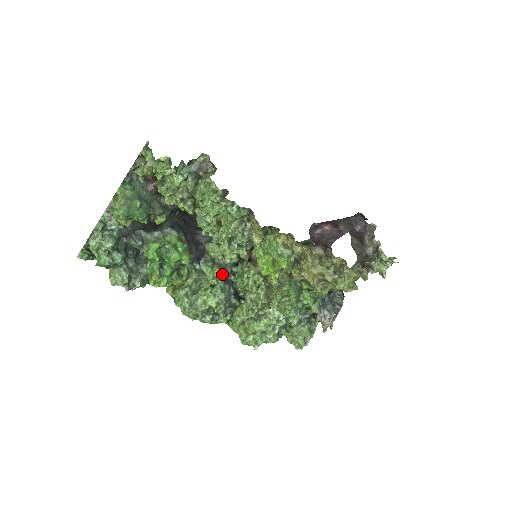
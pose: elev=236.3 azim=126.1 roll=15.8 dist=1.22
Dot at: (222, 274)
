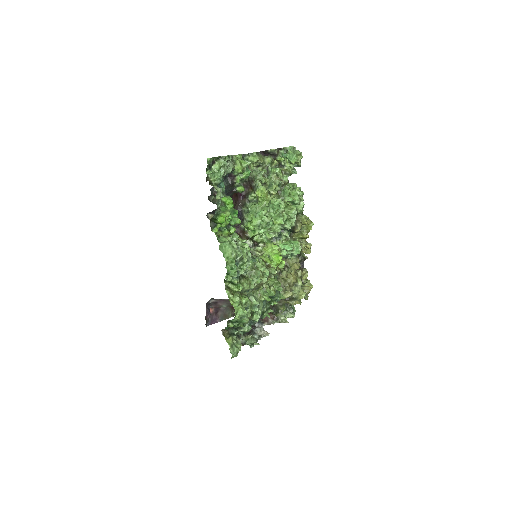
Dot at: (248, 248)
